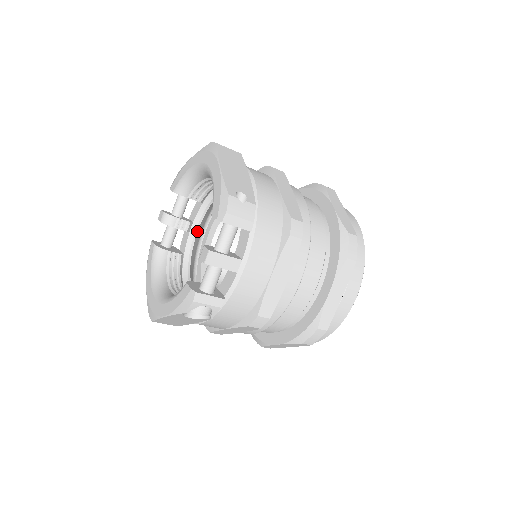
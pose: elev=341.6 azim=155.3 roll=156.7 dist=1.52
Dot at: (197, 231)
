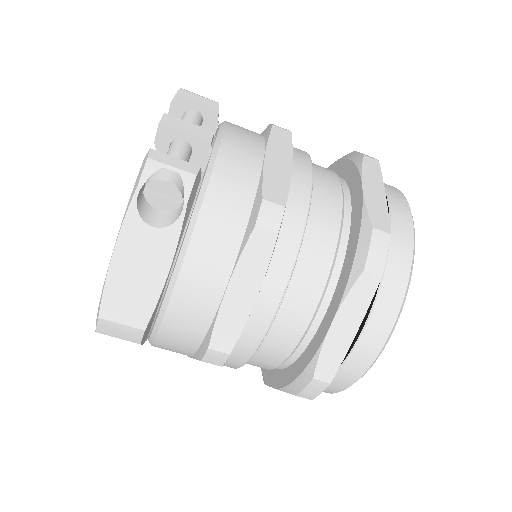
Dot at: occluded
